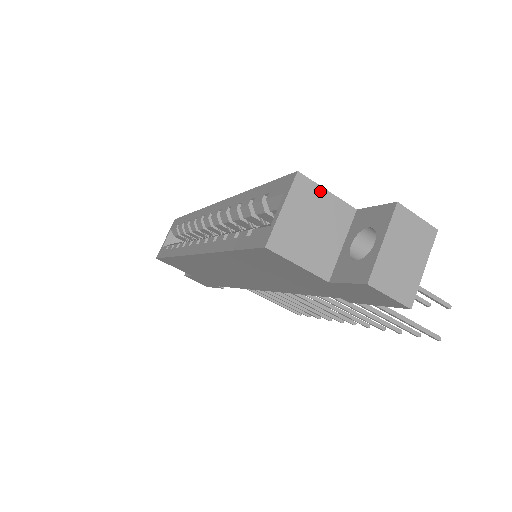
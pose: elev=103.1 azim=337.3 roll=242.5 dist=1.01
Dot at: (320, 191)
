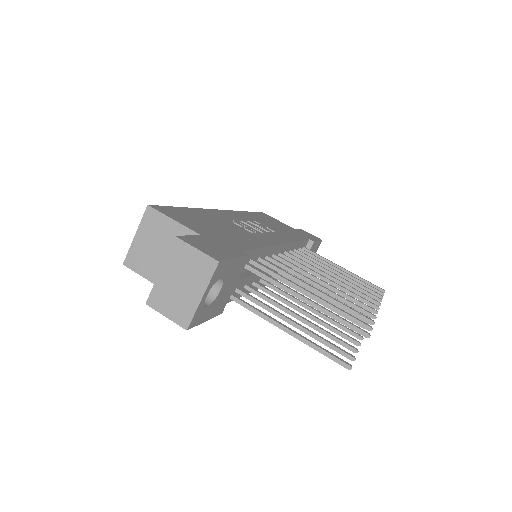
Dot at: (166, 220)
